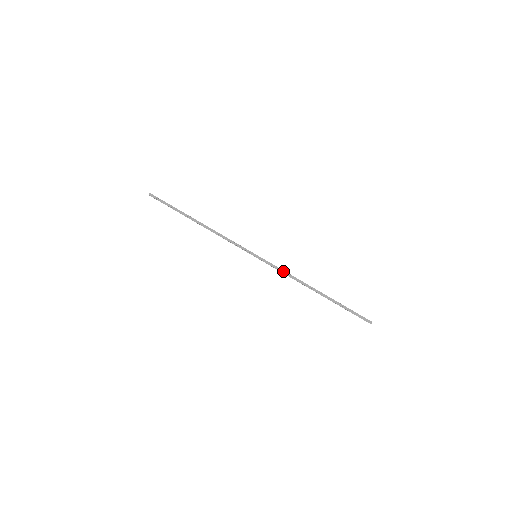
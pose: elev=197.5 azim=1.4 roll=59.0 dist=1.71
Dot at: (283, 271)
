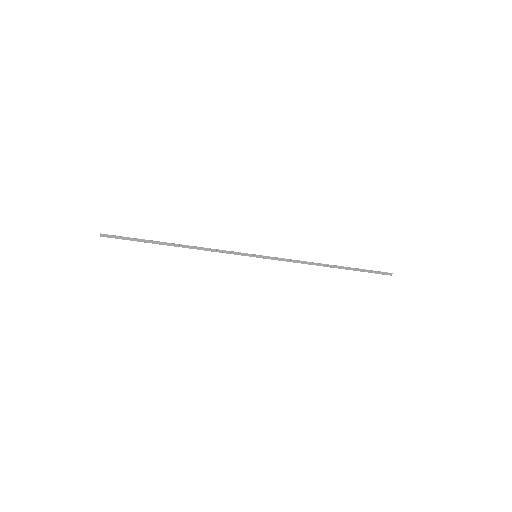
Dot at: (290, 260)
